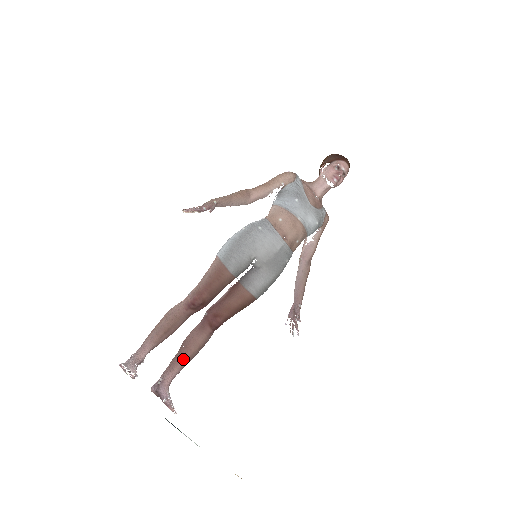
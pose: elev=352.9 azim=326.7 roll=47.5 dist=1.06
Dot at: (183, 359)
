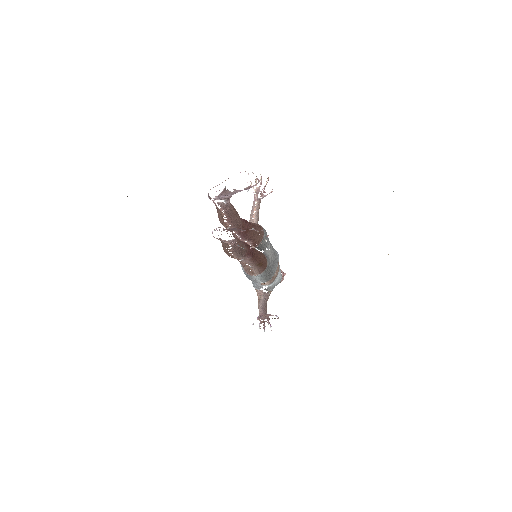
Dot at: (237, 240)
